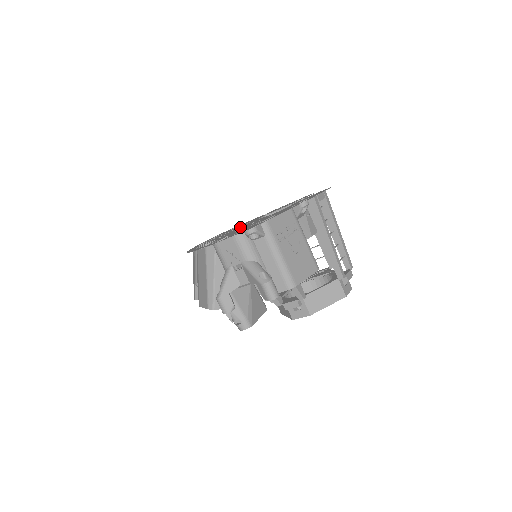
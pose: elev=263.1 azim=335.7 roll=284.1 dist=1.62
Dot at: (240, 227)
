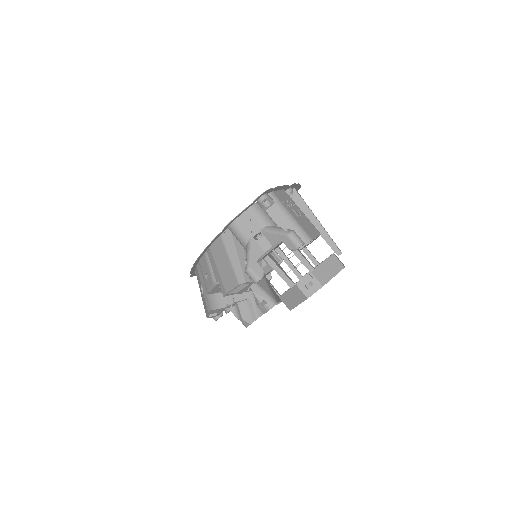
Dot at: occluded
